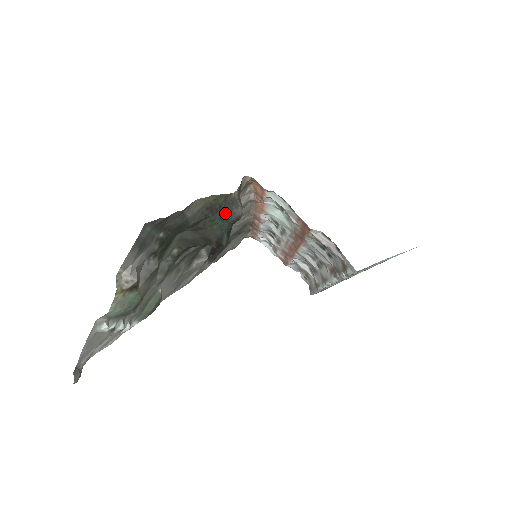
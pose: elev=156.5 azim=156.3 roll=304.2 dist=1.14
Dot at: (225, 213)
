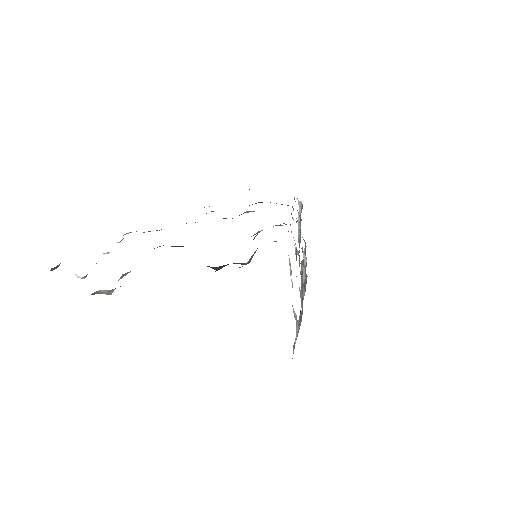
Dot at: occluded
